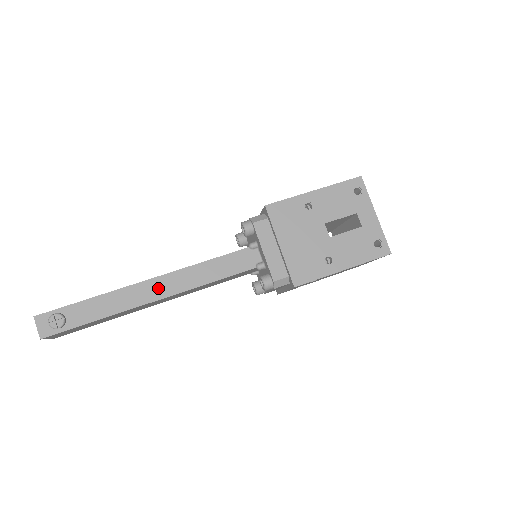
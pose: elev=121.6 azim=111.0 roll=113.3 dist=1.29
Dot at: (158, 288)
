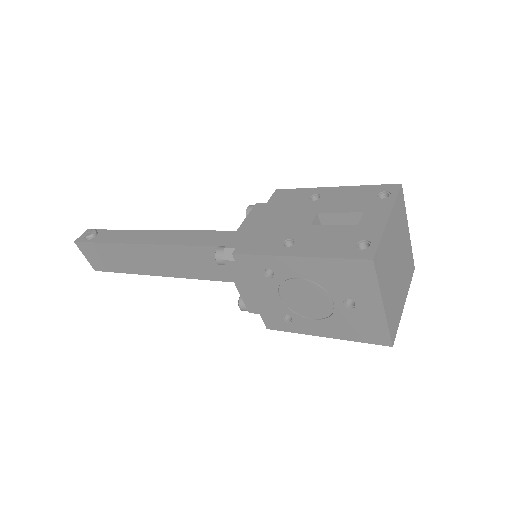
Dot at: (156, 237)
